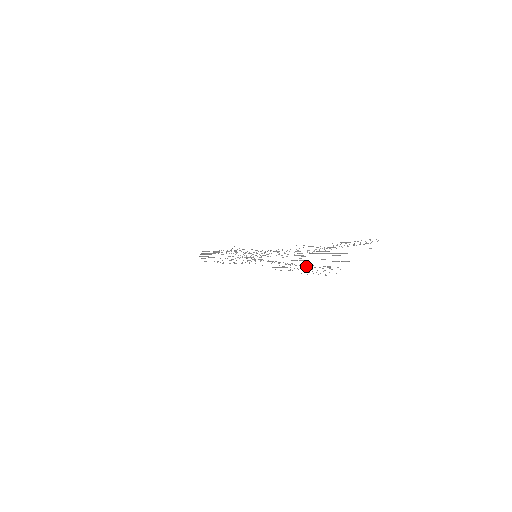
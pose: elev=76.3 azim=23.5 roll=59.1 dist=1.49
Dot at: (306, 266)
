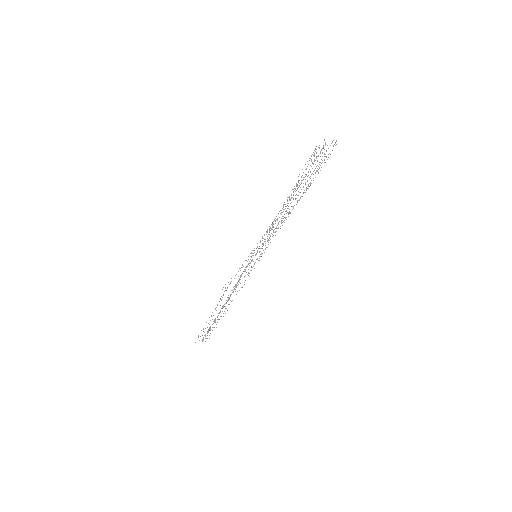
Dot at: occluded
